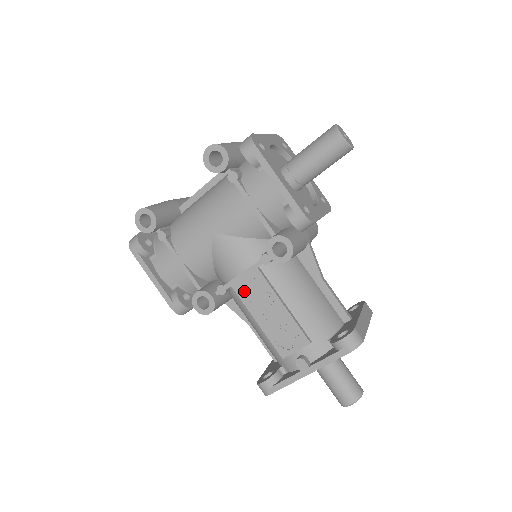
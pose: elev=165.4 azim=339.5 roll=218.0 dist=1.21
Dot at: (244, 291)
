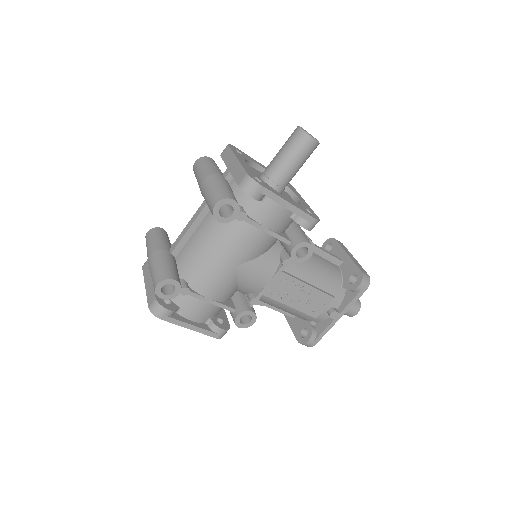
Dot at: (275, 293)
